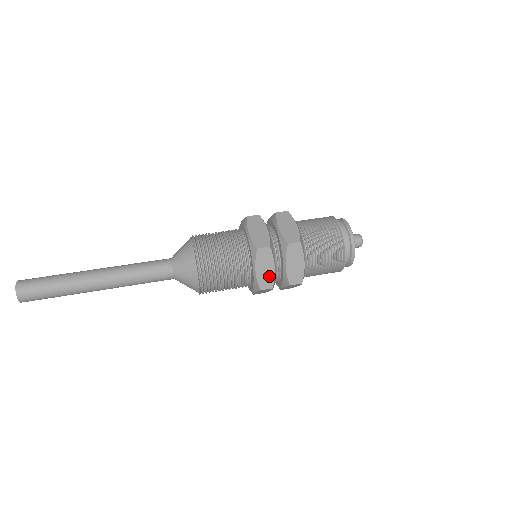
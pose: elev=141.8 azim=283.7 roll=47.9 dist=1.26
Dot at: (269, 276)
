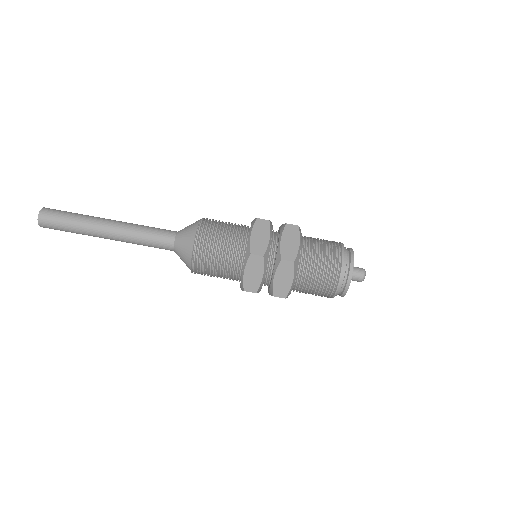
Dot at: (255, 281)
